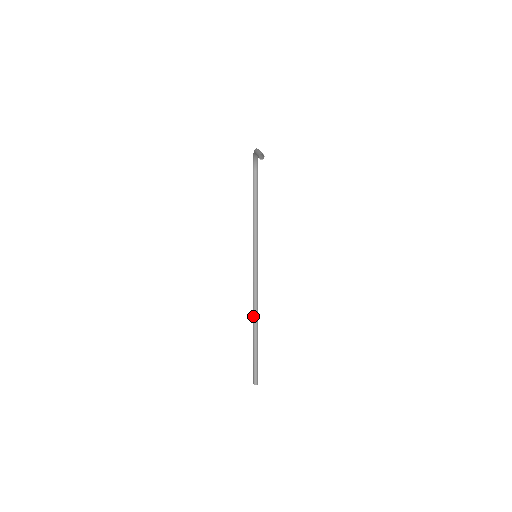
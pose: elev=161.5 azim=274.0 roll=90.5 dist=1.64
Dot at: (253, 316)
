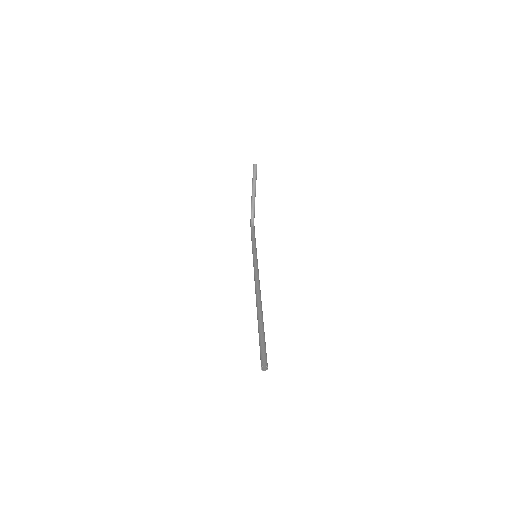
Dot at: (256, 301)
